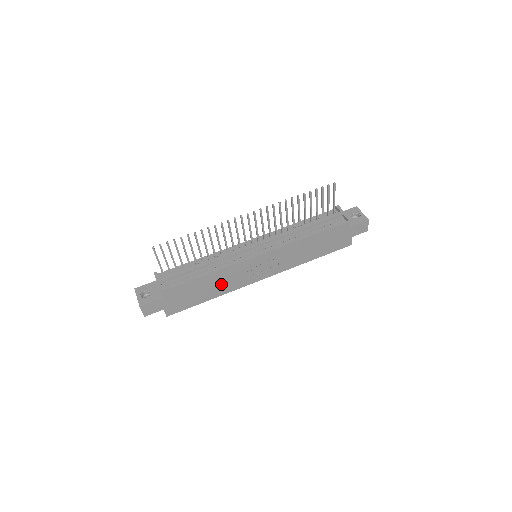
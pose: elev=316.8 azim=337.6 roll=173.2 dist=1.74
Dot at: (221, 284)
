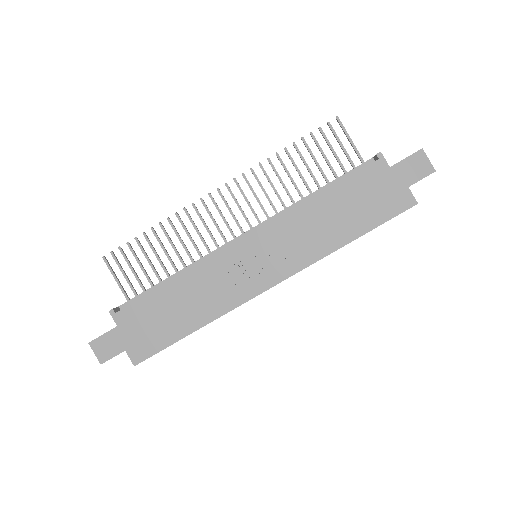
Dot at: (201, 299)
